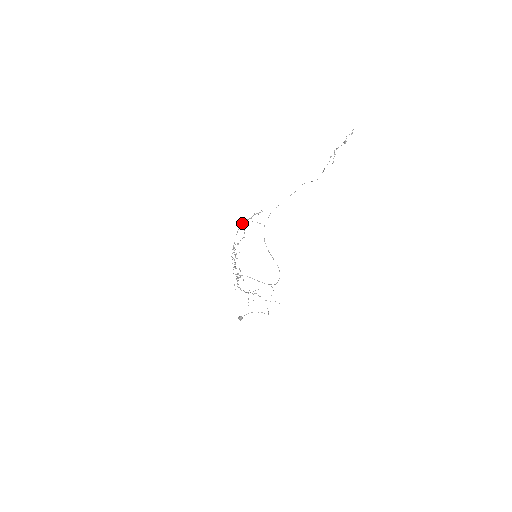
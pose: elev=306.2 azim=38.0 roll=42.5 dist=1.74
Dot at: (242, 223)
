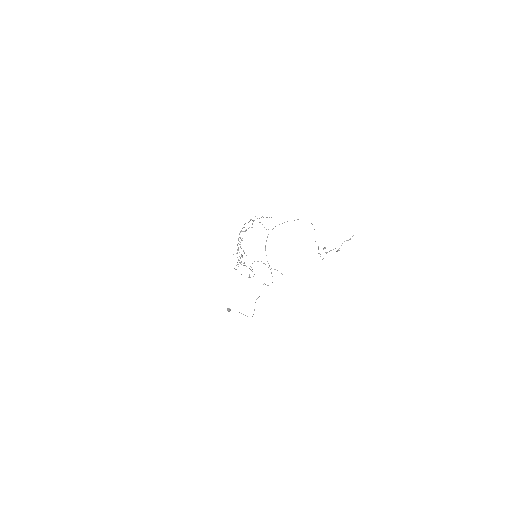
Dot at: (250, 220)
